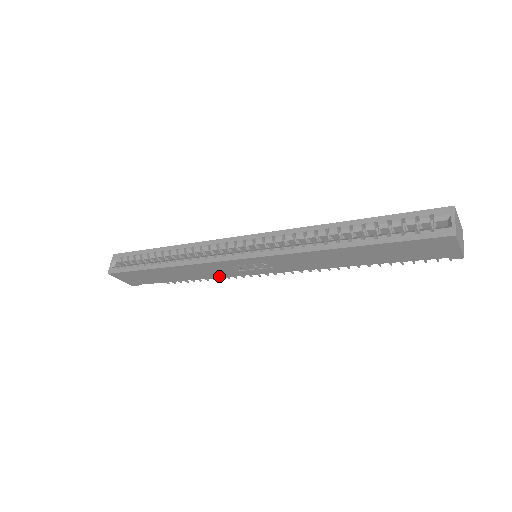
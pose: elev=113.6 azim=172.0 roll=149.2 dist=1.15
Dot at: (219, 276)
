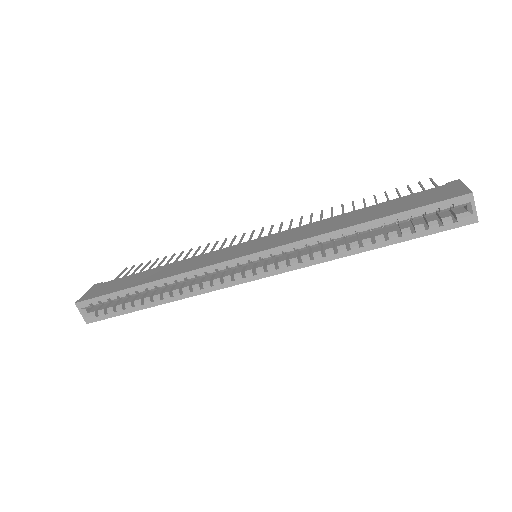
Dot at: occluded
